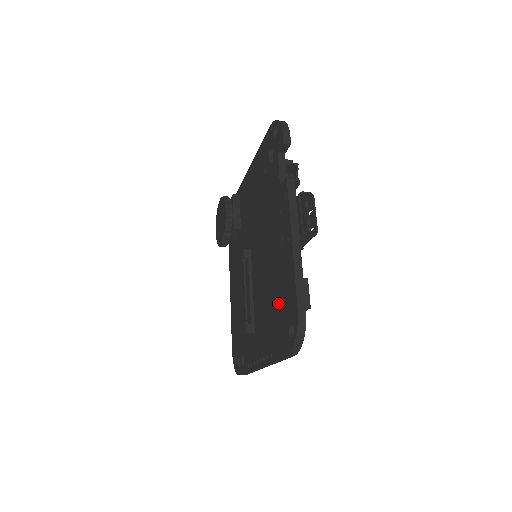
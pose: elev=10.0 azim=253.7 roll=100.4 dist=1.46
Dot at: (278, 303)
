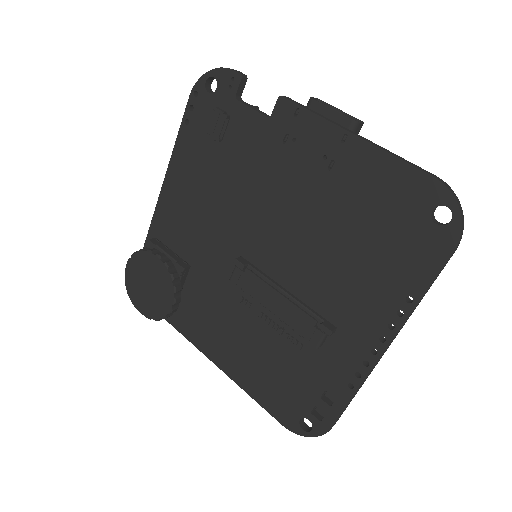
Dot at: (375, 226)
